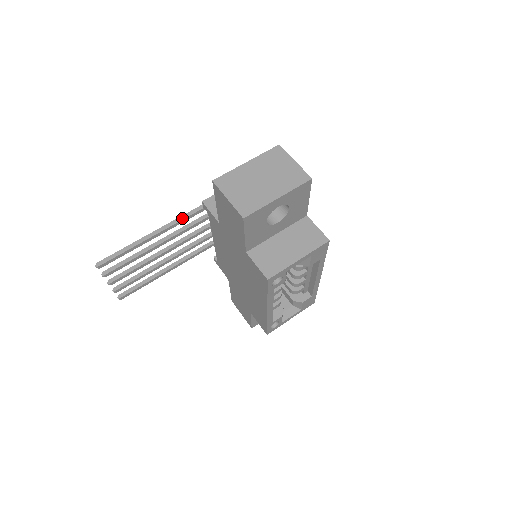
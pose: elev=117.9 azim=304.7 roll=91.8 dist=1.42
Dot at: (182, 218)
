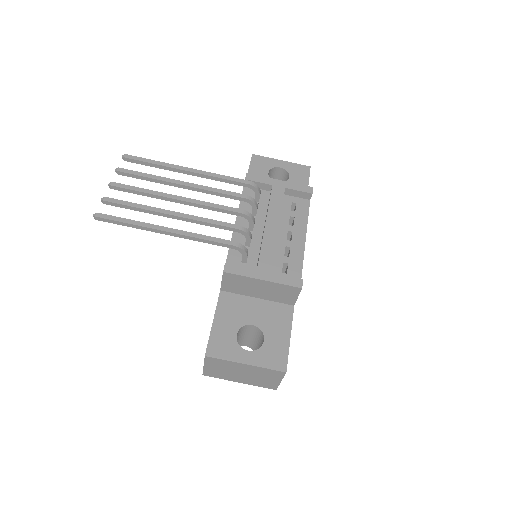
Dot at: (204, 242)
